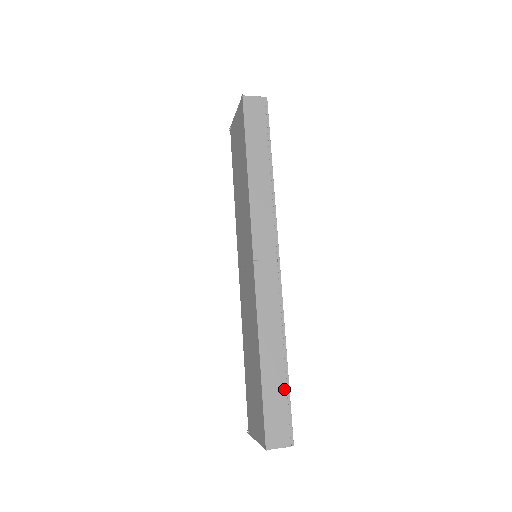
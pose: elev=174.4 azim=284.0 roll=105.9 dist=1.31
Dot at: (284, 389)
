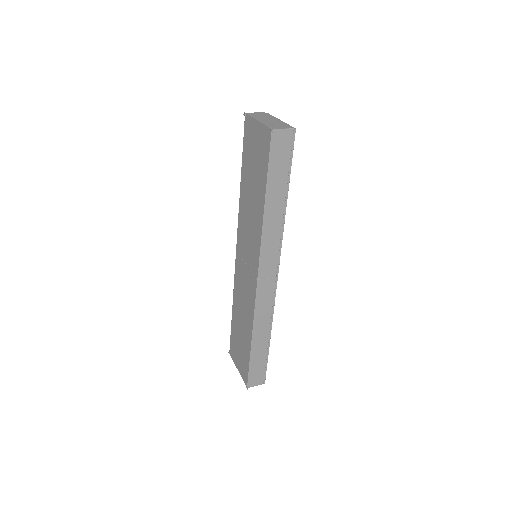
Dot at: (265, 356)
